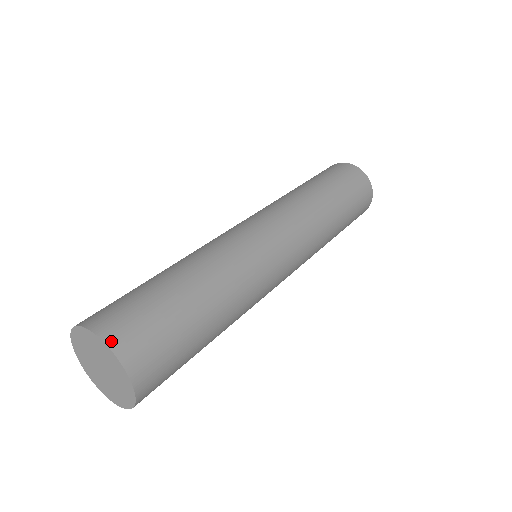
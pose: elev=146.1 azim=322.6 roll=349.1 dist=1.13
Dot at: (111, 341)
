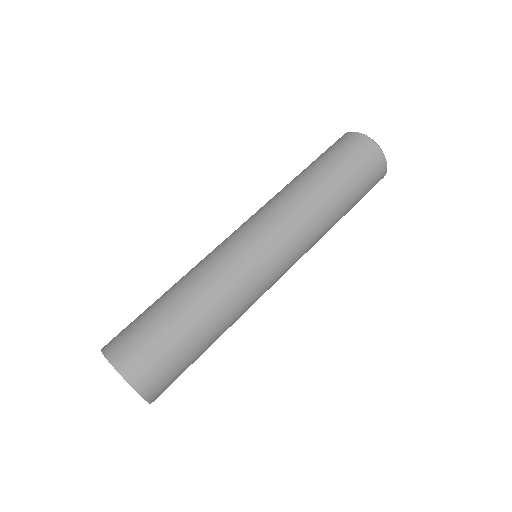
Dot at: (127, 376)
